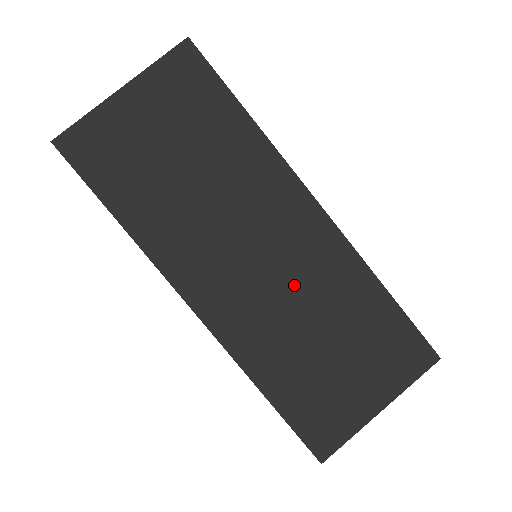
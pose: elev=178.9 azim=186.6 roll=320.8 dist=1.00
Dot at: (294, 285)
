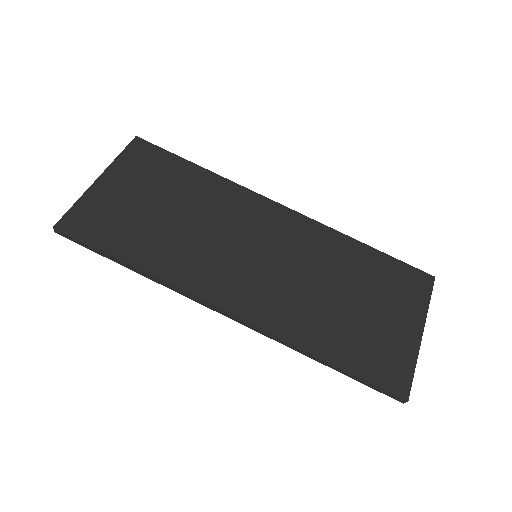
Dot at: (297, 264)
